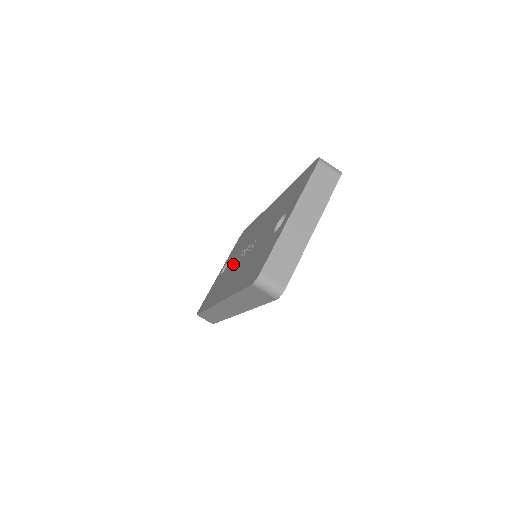
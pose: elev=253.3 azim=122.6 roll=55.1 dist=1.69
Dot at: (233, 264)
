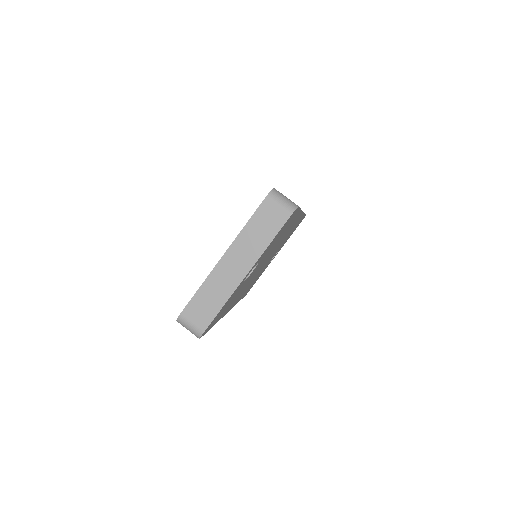
Dot at: occluded
